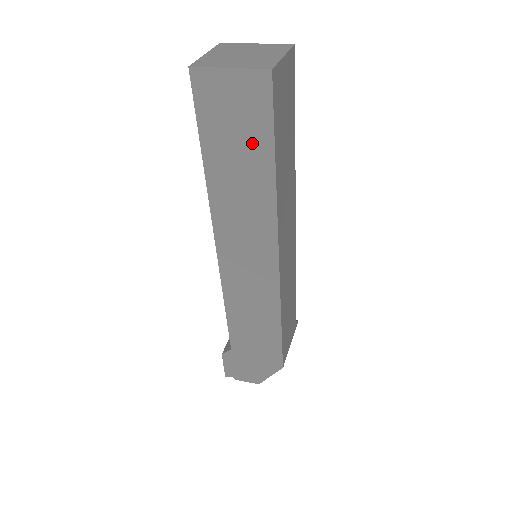
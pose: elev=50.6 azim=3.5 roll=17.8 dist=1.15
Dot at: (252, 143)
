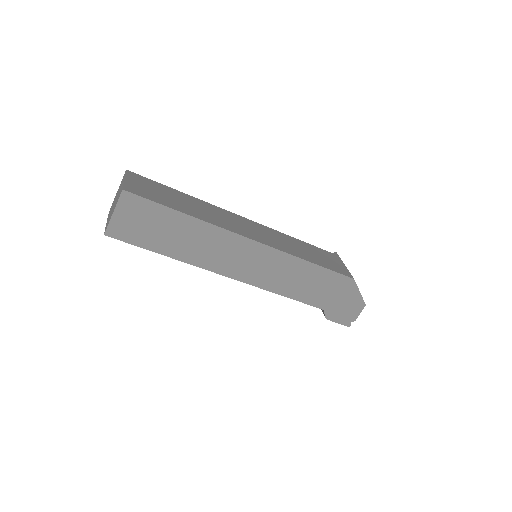
Dot at: (163, 220)
